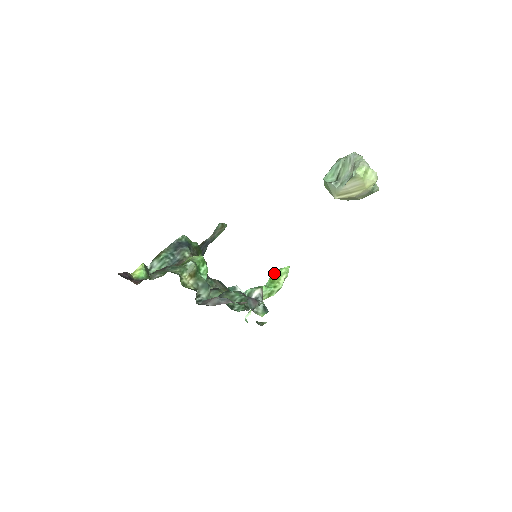
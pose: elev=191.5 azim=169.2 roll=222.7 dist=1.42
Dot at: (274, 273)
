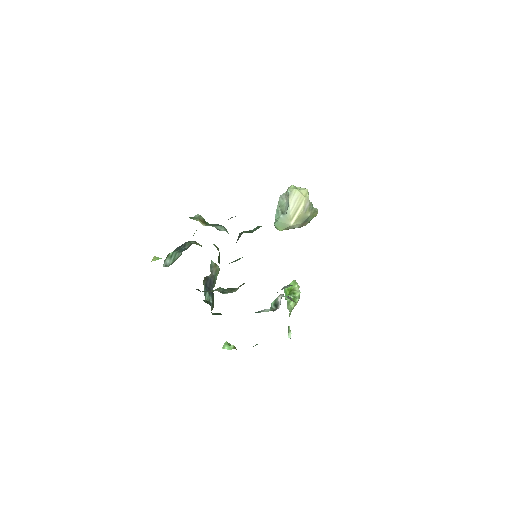
Dot at: occluded
